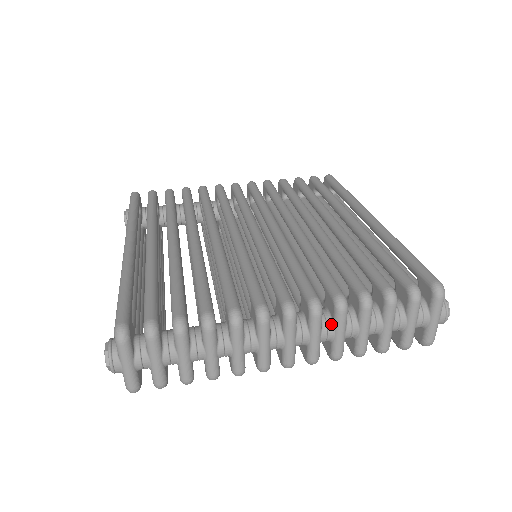
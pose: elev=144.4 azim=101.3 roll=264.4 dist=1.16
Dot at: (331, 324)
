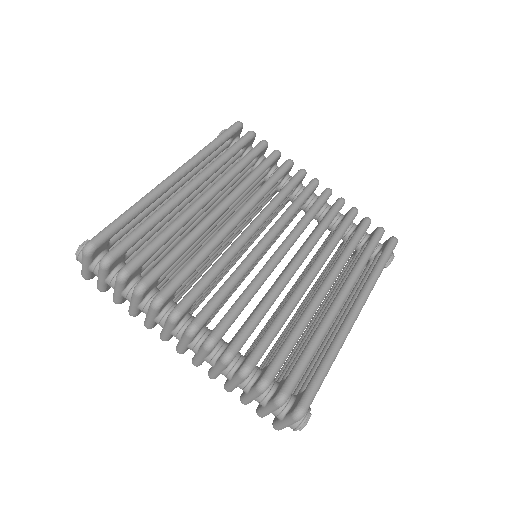
Dot at: (216, 360)
